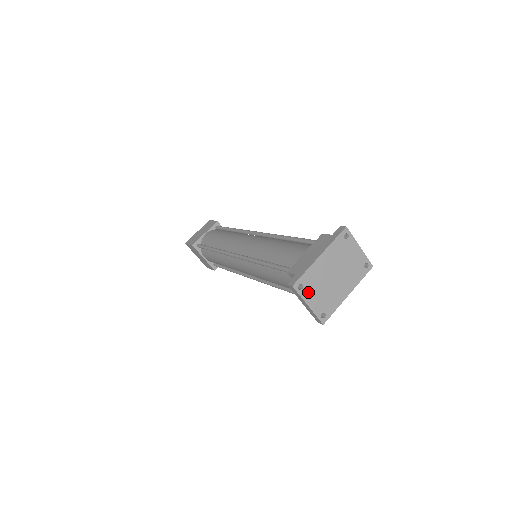
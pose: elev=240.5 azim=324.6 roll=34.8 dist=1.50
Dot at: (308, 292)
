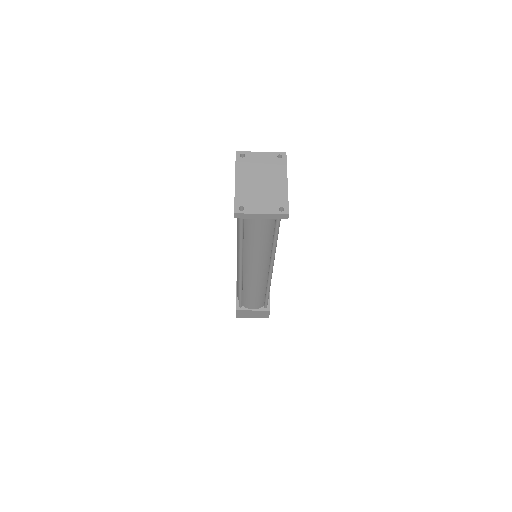
Dot at: (251, 207)
